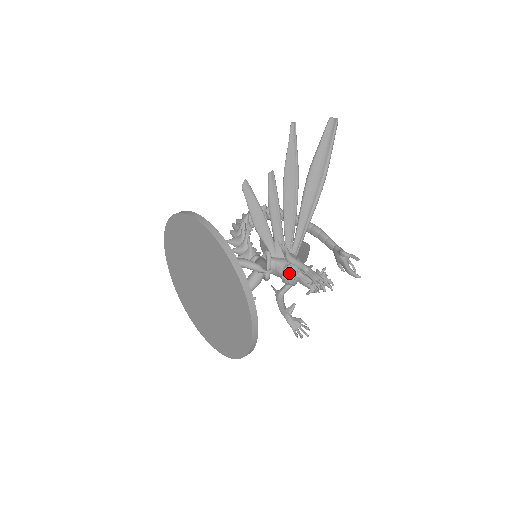
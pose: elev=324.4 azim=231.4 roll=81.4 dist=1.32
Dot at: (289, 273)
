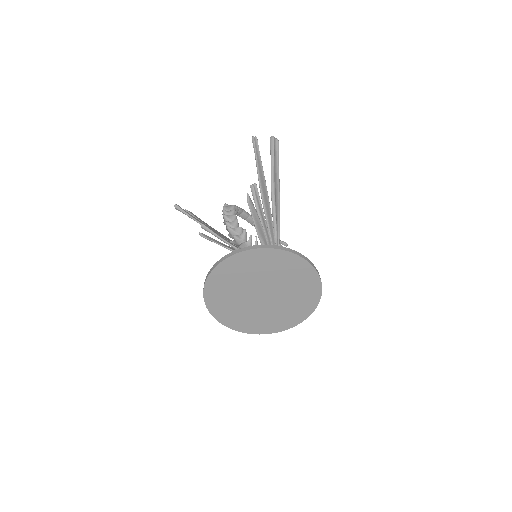
Dot at: occluded
